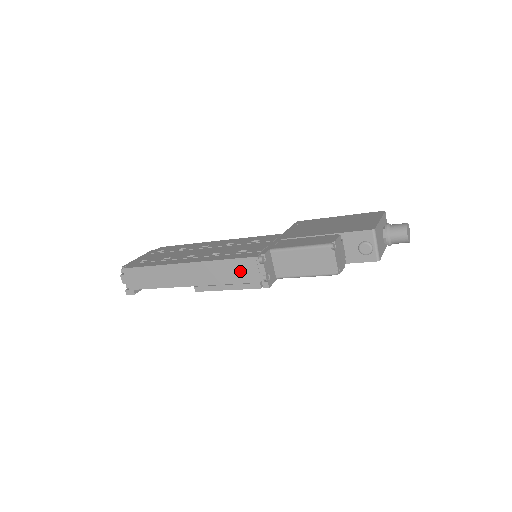
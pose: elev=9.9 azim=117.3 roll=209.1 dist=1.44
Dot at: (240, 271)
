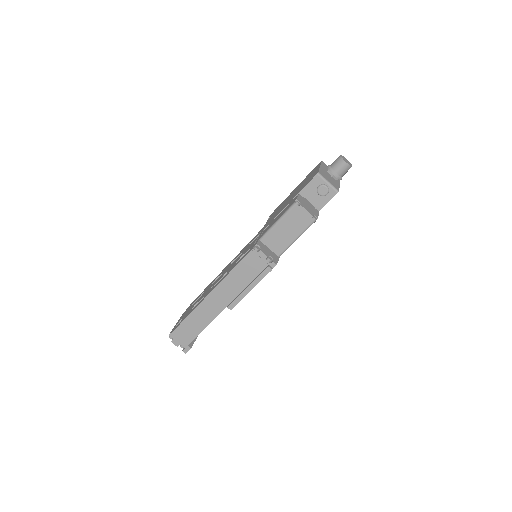
Dot at: (249, 269)
